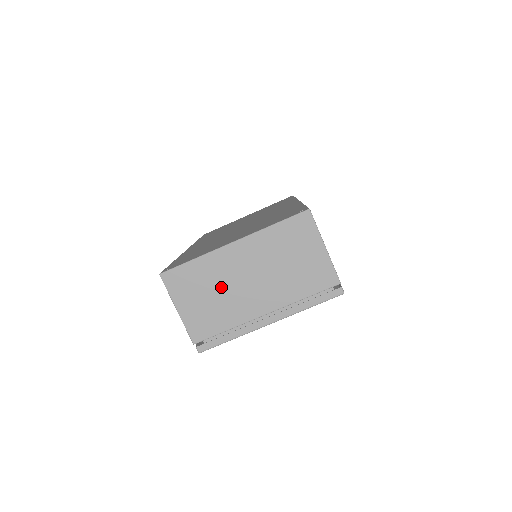
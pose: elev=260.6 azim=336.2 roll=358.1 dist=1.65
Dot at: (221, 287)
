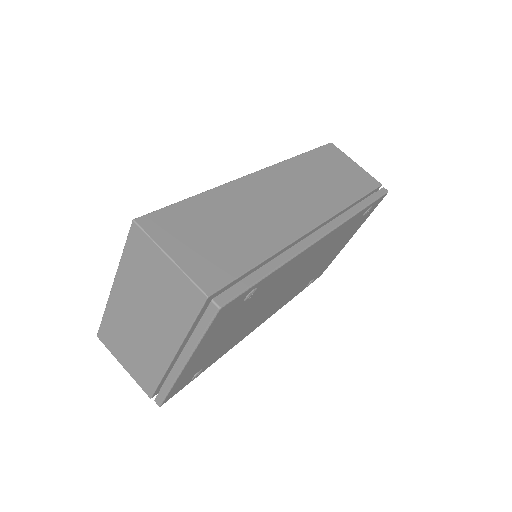
Dot at: (132, 336)
